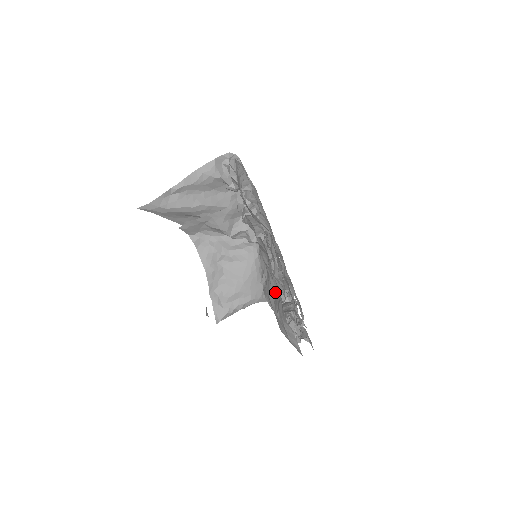
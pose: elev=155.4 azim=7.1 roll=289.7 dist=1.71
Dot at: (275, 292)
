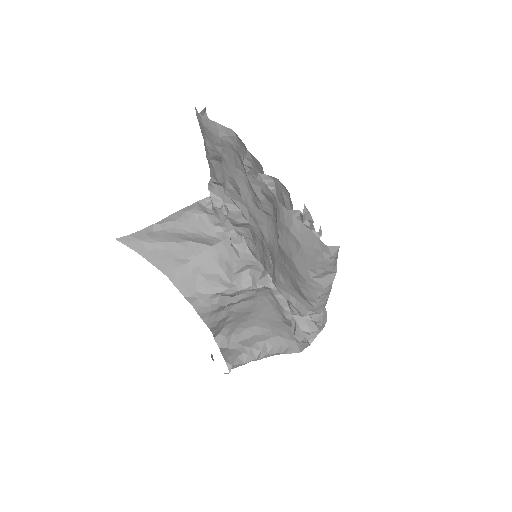
Dot at: (277, 242)
